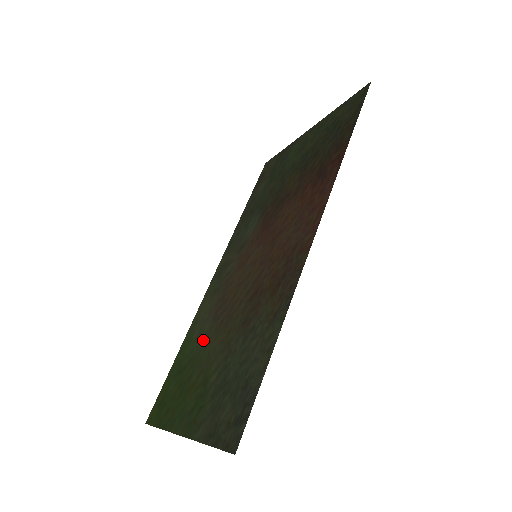
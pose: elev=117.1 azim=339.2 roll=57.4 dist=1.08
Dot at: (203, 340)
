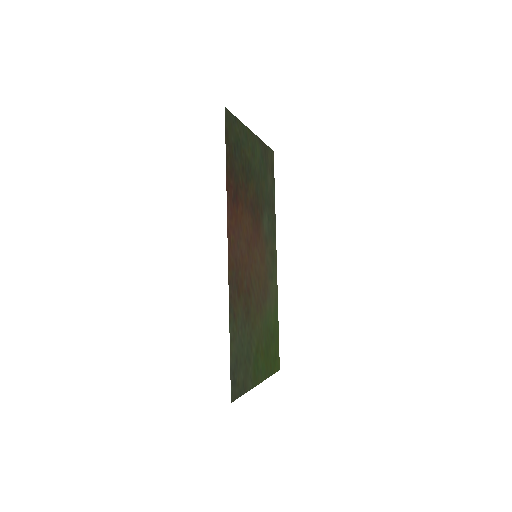
Dot at: (266, 317)
